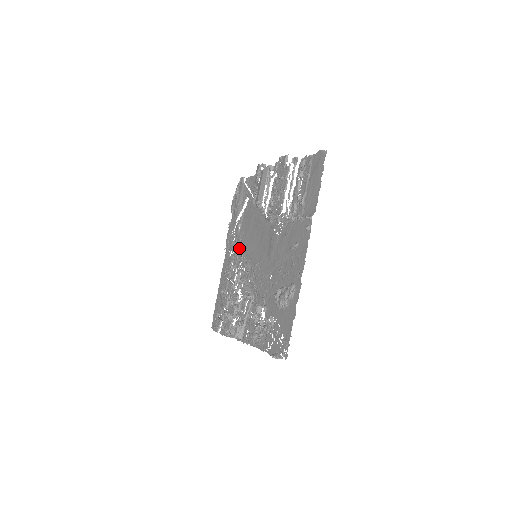
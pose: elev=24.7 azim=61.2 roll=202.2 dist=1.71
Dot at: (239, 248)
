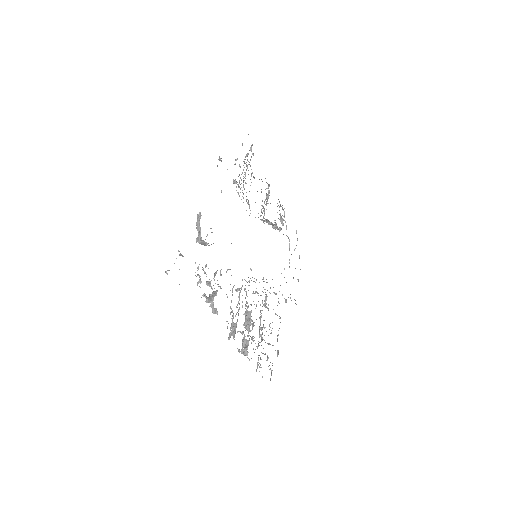
Dot at: occluded
